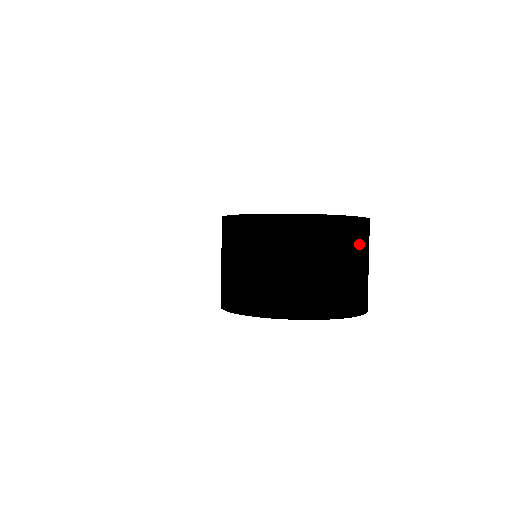
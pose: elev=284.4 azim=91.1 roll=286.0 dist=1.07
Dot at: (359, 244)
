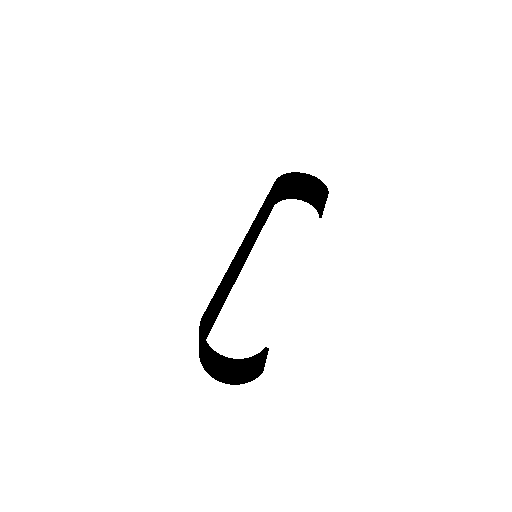
Dot at: (254, 365)
